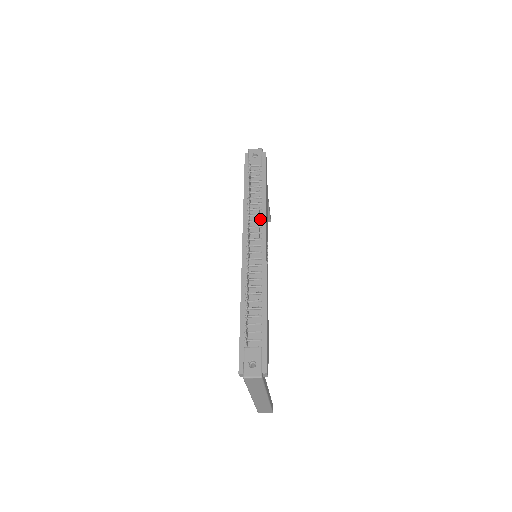
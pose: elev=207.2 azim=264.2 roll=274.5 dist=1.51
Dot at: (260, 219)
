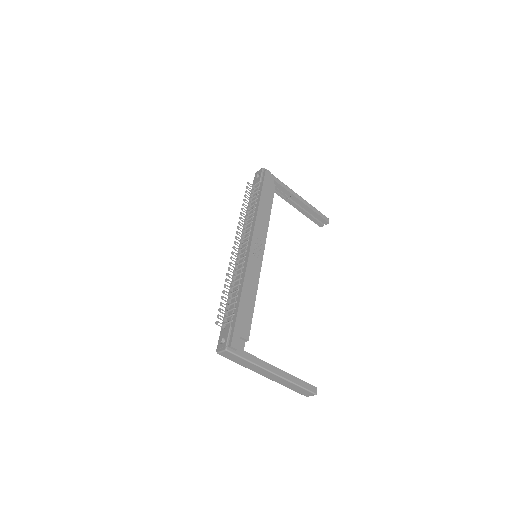
Dot at: (251, 225)
